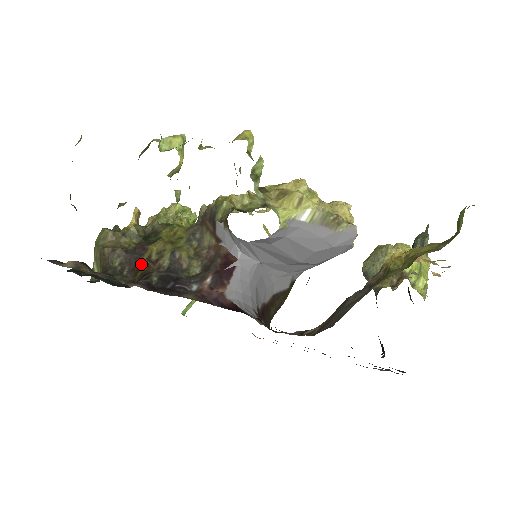
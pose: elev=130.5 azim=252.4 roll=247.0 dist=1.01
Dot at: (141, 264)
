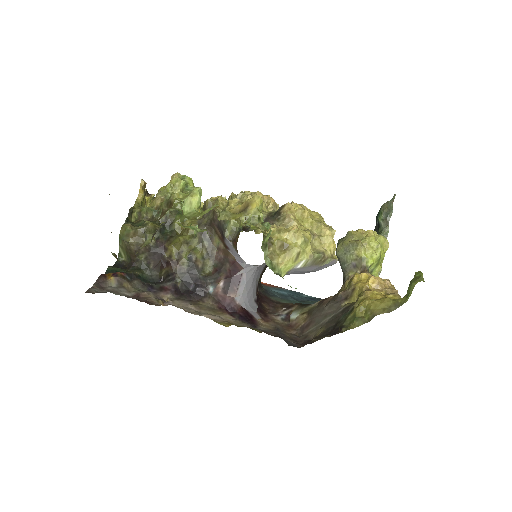
Dot at: (164, 262)
